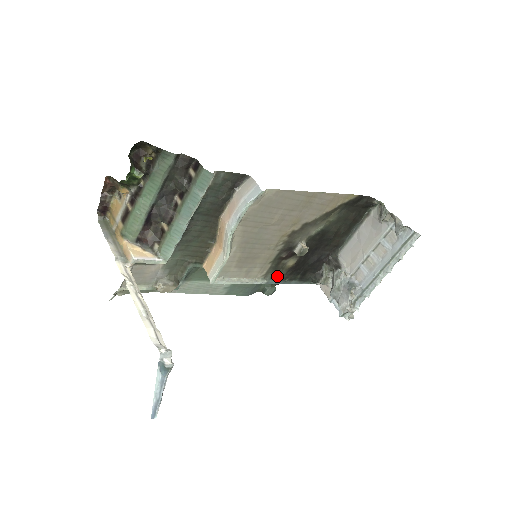
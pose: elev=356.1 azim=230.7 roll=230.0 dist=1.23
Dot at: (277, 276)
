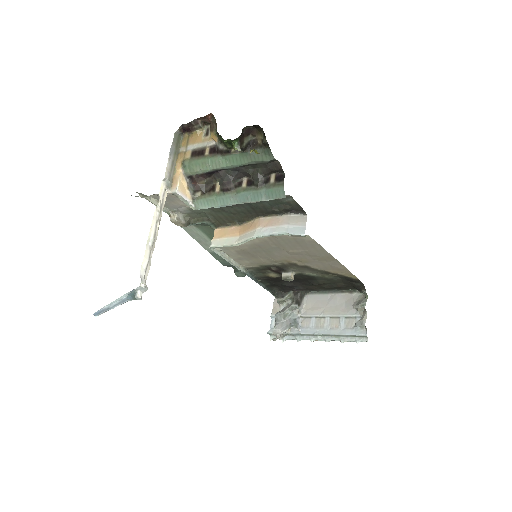
Dot at: (255, 274)
